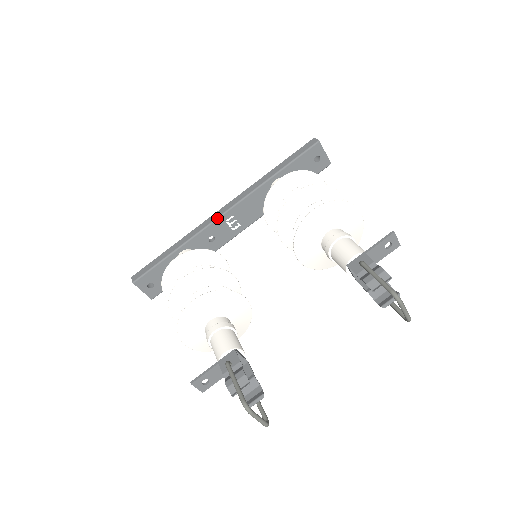
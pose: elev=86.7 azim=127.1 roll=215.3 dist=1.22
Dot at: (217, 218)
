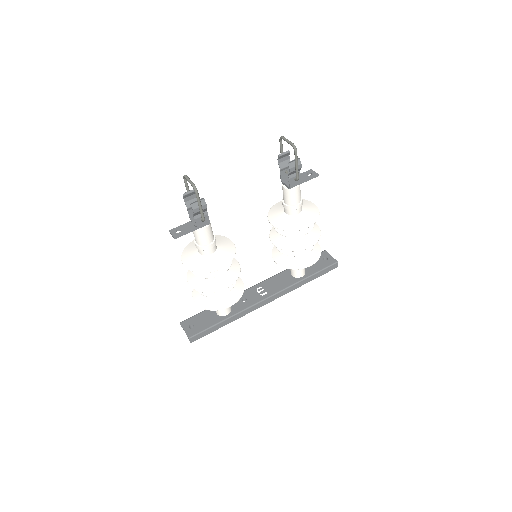
Dot at: (250, 287)
